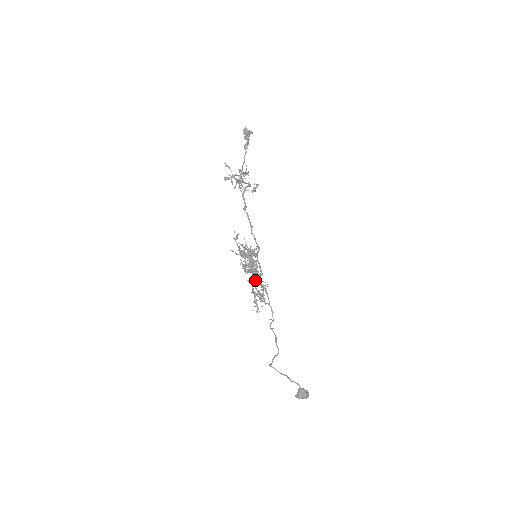
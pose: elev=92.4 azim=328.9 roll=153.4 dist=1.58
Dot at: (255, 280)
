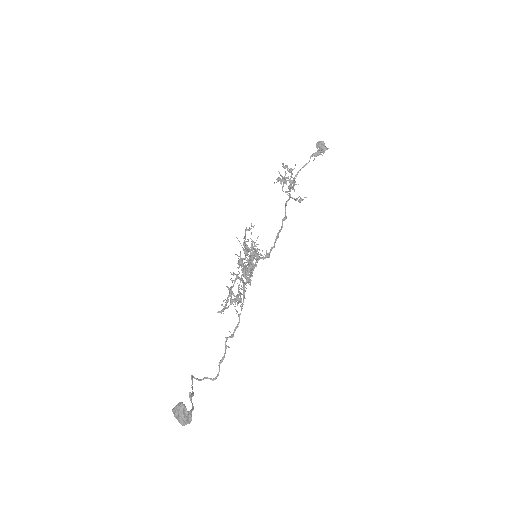
Dot at: (239, 278)
